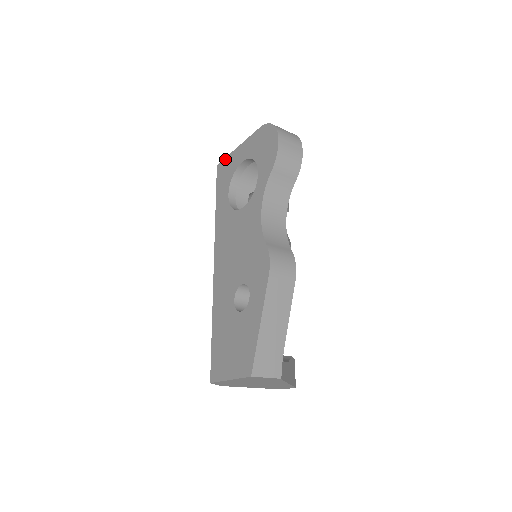
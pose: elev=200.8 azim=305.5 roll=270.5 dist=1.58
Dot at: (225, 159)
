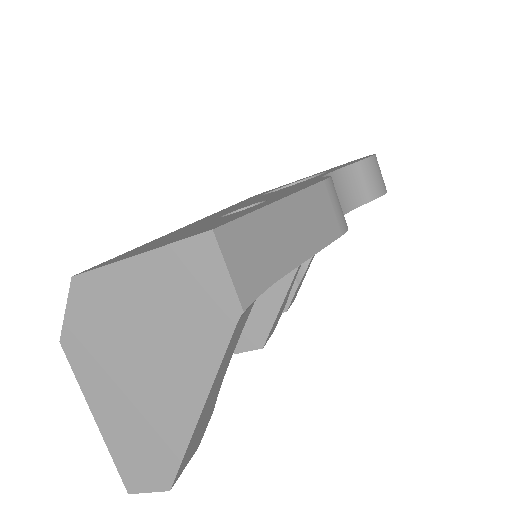
Dot at: (272, 189)
